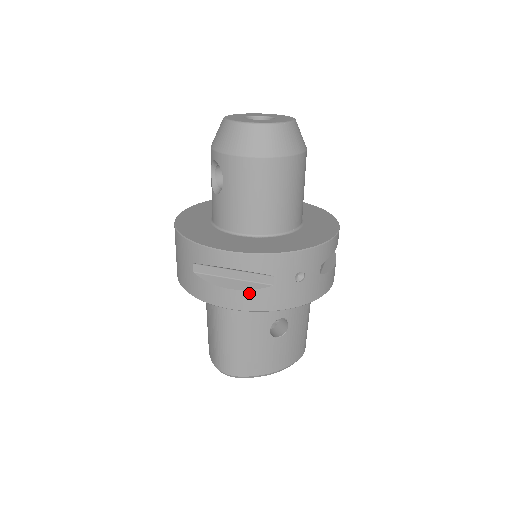
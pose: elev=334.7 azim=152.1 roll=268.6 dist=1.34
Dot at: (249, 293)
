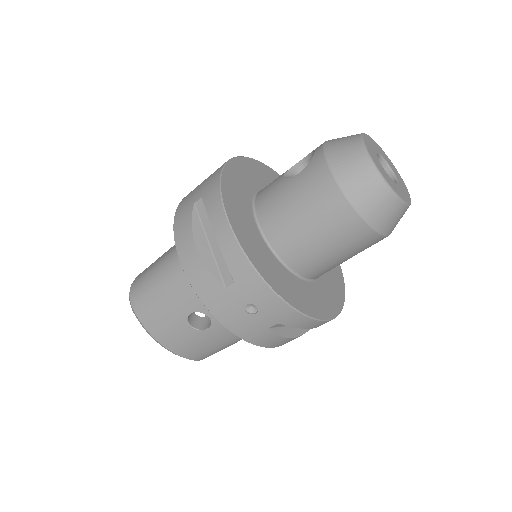
Dot at: (204, 269)
